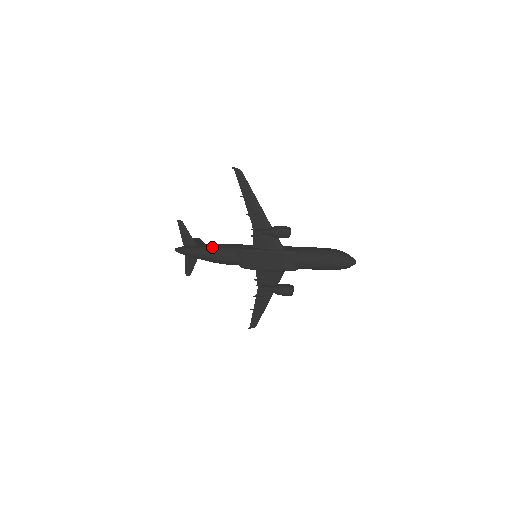
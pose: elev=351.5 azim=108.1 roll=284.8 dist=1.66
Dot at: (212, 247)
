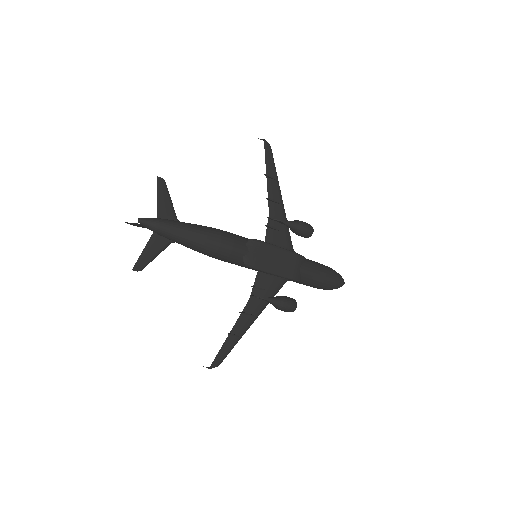
Dot at: (211, 228)
